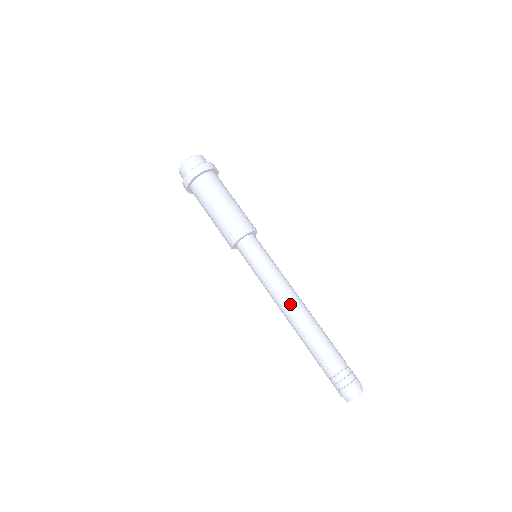
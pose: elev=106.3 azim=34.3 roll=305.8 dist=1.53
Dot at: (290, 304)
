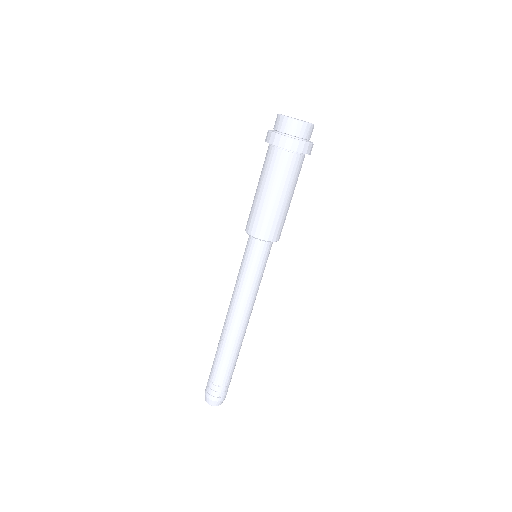
Dot at: (235, 318)
